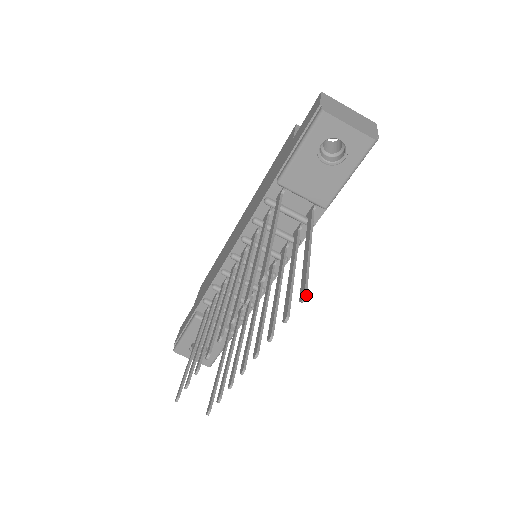
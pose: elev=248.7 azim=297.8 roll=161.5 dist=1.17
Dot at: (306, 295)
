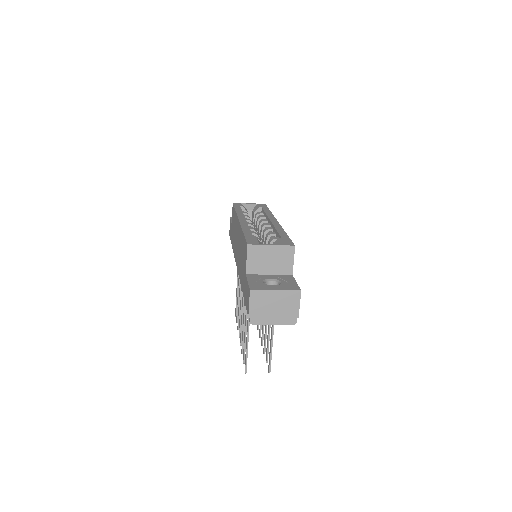
Dot at: occluded
